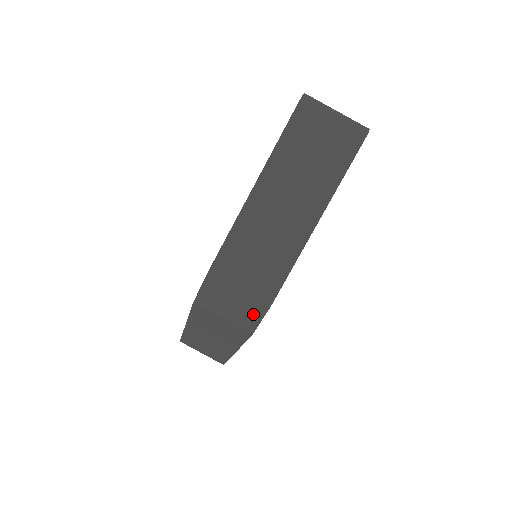
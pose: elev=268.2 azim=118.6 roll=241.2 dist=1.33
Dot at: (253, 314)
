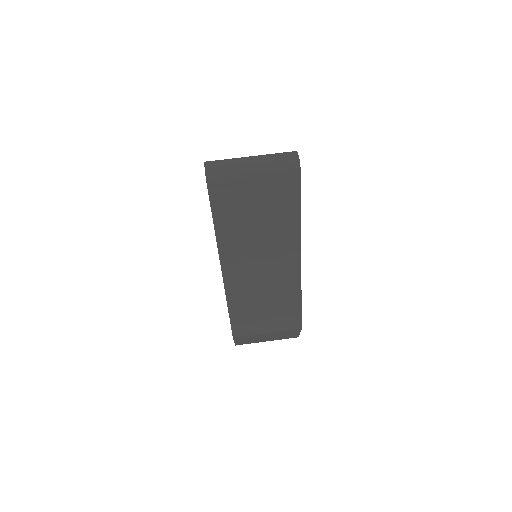
Dot at: (290, 334)
